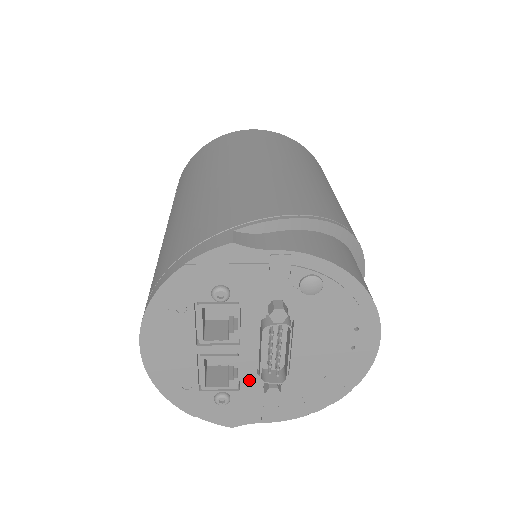
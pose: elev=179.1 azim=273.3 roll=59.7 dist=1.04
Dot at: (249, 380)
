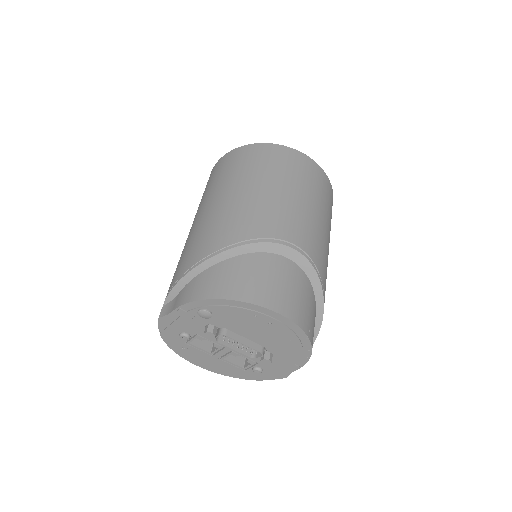
Dot at: occluded
